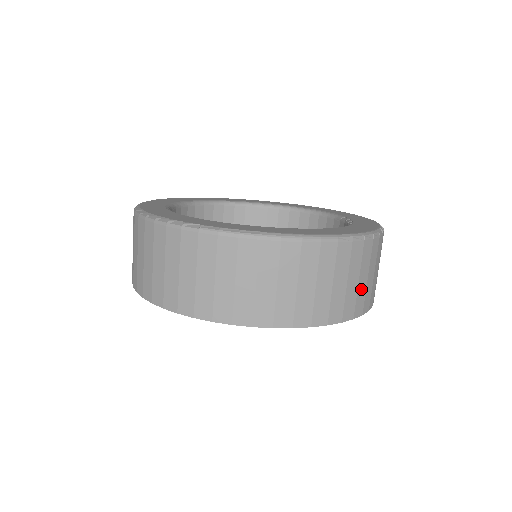
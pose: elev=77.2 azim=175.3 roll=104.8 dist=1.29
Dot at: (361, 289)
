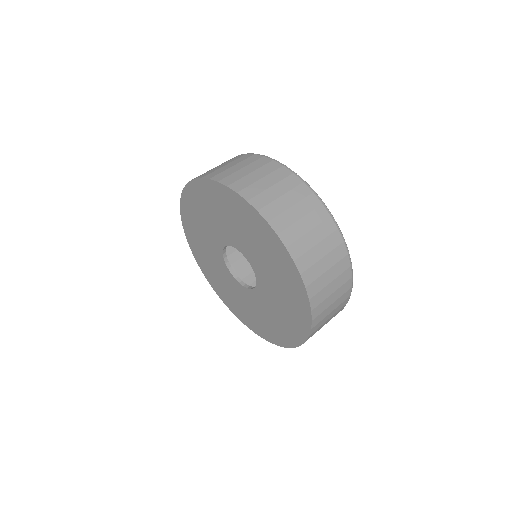
Dot at: (327, 311)
